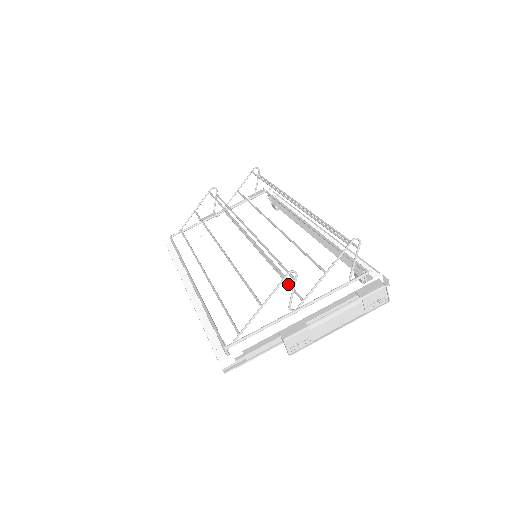
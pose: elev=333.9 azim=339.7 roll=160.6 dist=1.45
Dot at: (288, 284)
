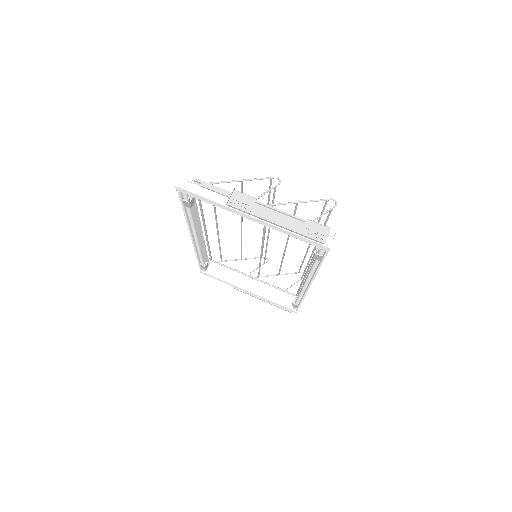
Dot at: occluded
